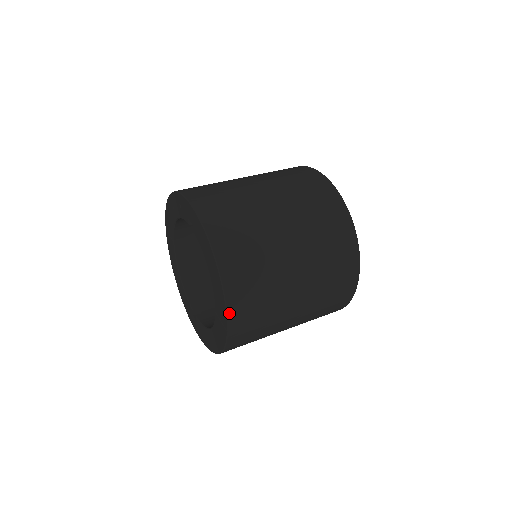
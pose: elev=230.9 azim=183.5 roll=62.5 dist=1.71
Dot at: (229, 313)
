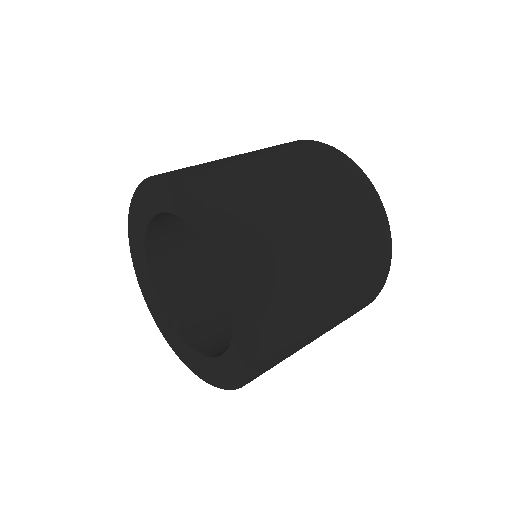
Dot at: (260, 362)
